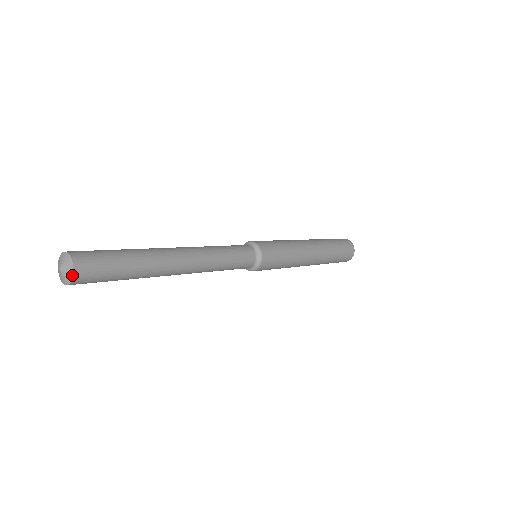
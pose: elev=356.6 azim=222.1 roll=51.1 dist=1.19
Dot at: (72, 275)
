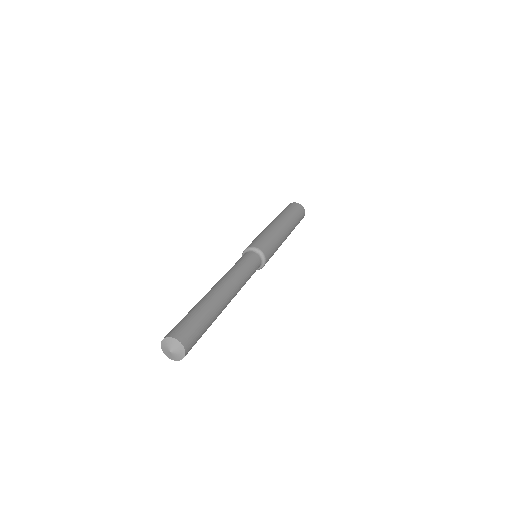
Dot at: (178, 360)
